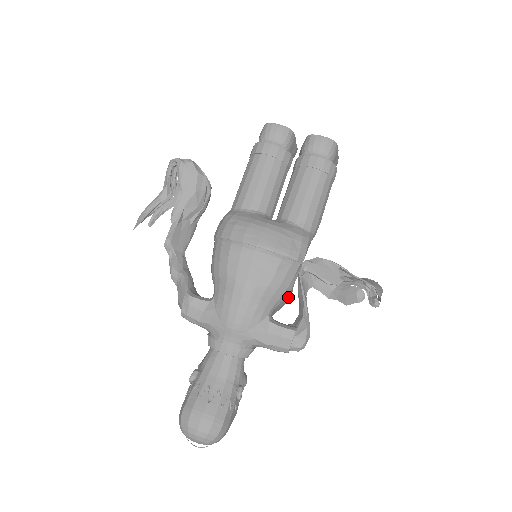
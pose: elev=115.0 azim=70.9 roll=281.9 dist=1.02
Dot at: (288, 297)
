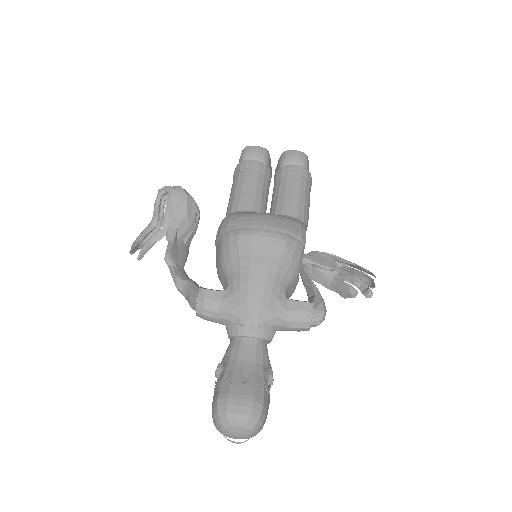
Dot at: (297, 278)
